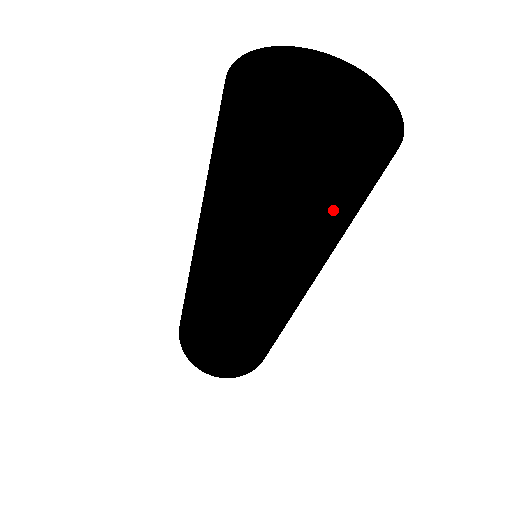
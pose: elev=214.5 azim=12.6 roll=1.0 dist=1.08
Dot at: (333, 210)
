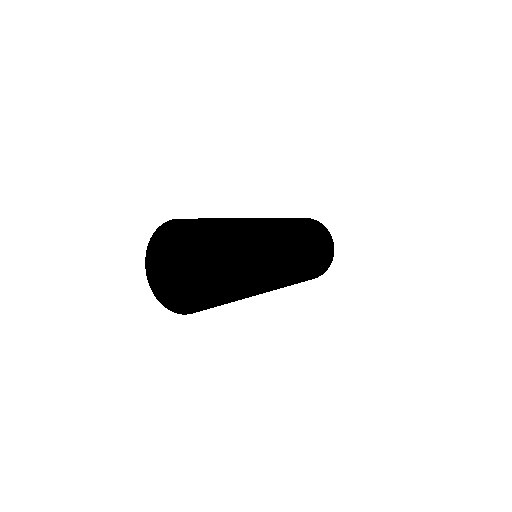
Dot at: occluded
